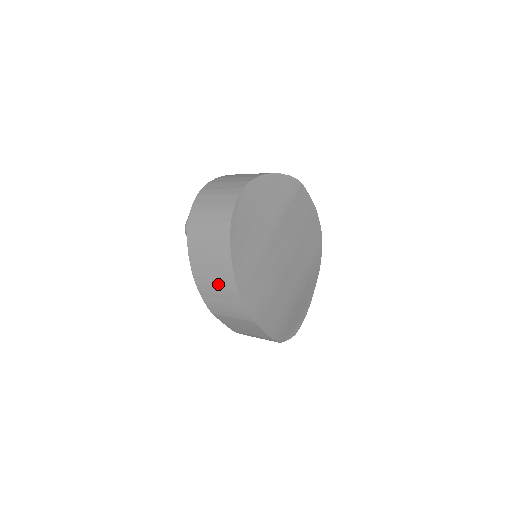
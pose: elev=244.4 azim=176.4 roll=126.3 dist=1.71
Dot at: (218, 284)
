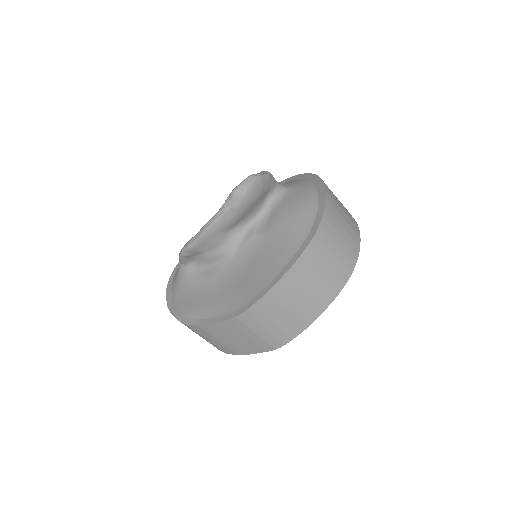
Dot at: (296, 308)
